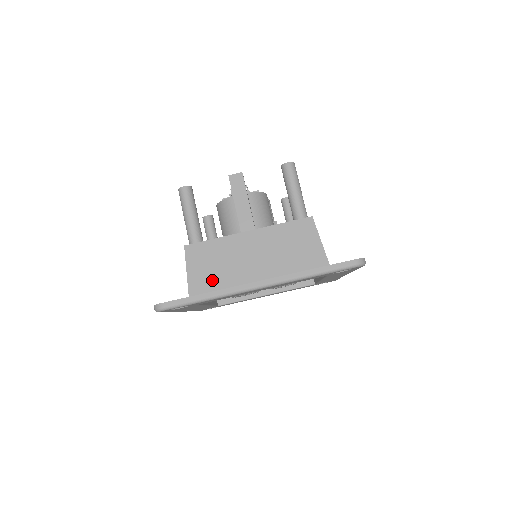
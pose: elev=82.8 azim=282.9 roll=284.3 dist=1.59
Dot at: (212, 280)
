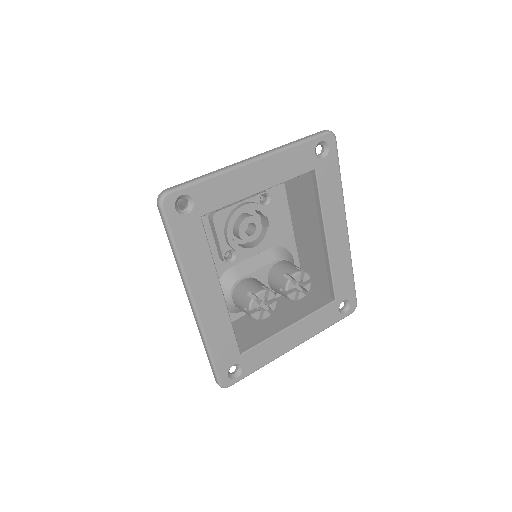
Dot at: occluded
